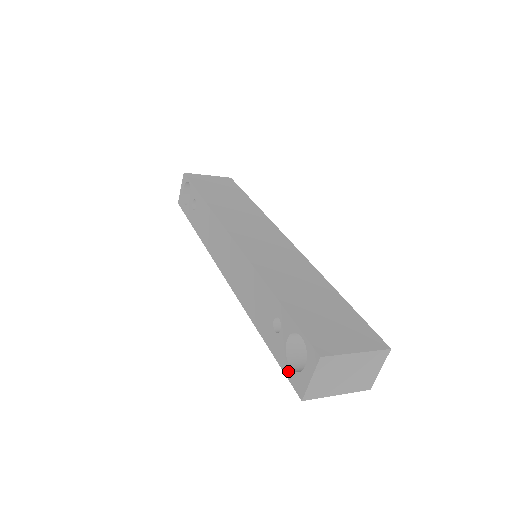
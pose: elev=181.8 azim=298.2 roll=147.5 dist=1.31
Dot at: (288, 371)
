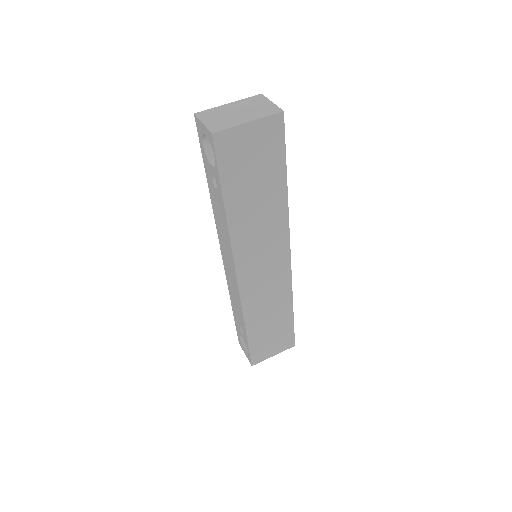
Dot at: (238, 335)
